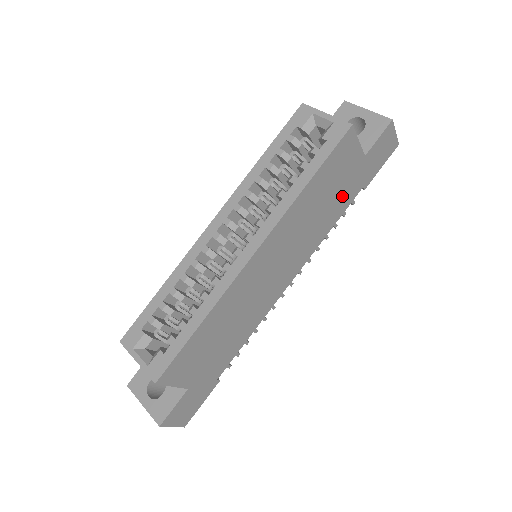
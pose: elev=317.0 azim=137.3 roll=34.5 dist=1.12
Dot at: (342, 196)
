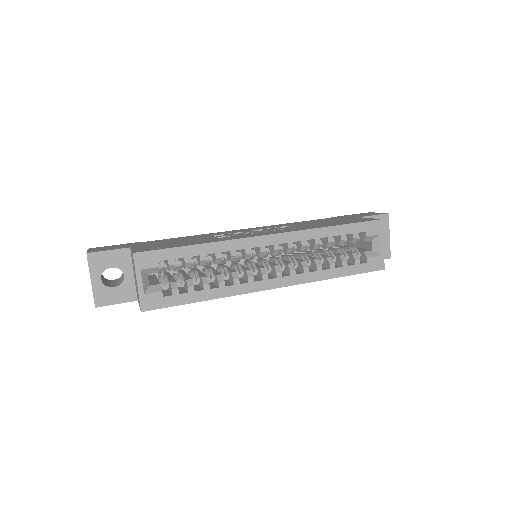
Dot at: occluded
